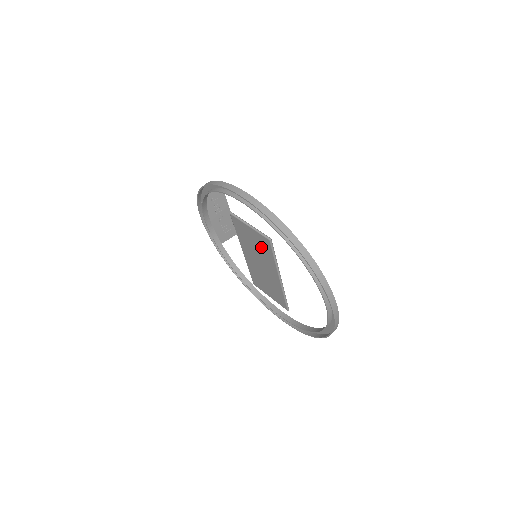
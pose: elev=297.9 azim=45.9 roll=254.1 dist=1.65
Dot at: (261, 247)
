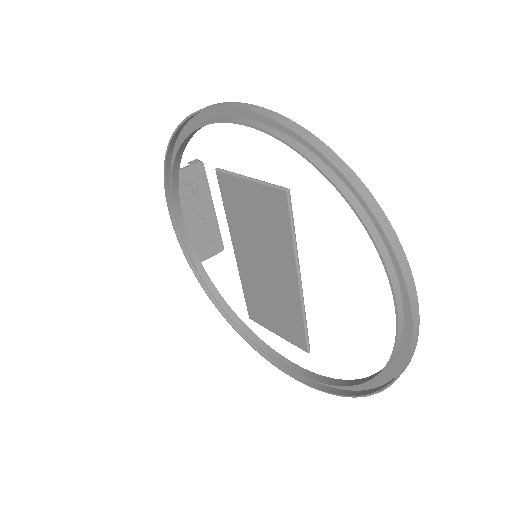
Dot at: (268, 220)
